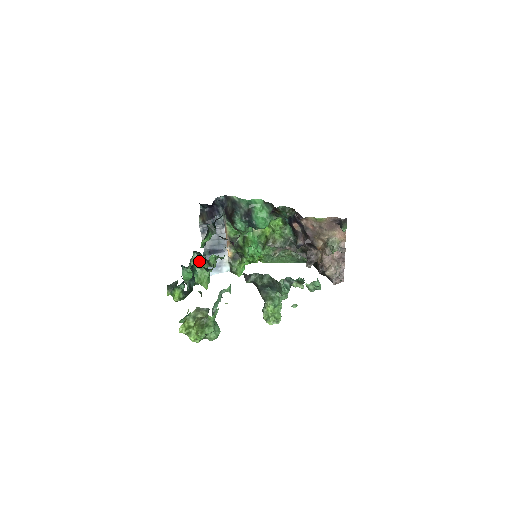
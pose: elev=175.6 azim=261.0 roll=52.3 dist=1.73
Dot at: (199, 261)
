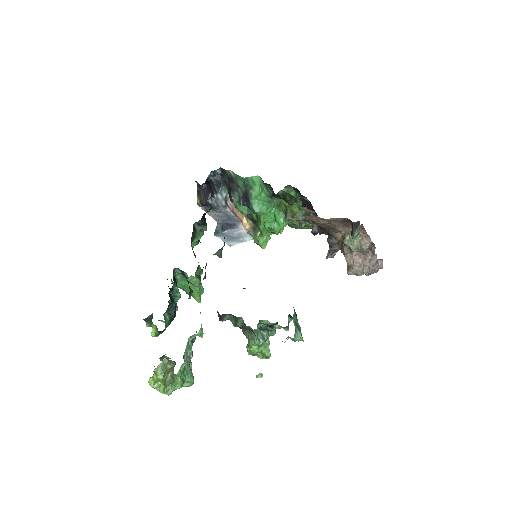
Dot at: (184, 276)
